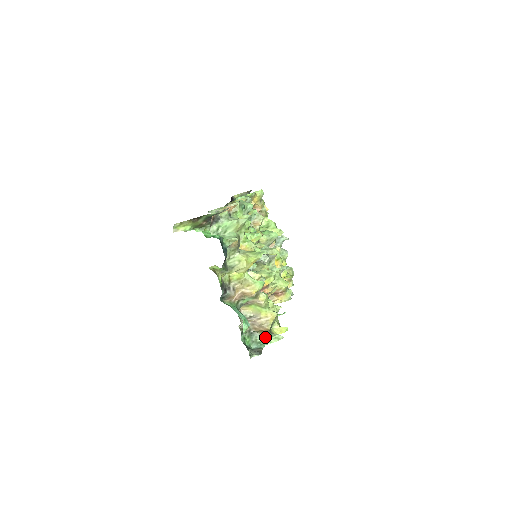
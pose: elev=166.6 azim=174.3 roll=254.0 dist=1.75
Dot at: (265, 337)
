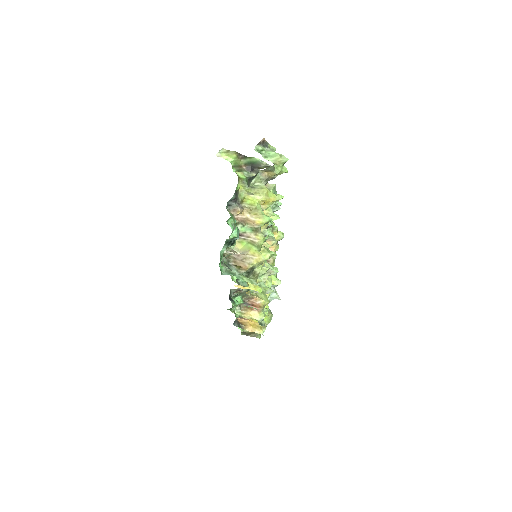
Dot at: (240, 274)
